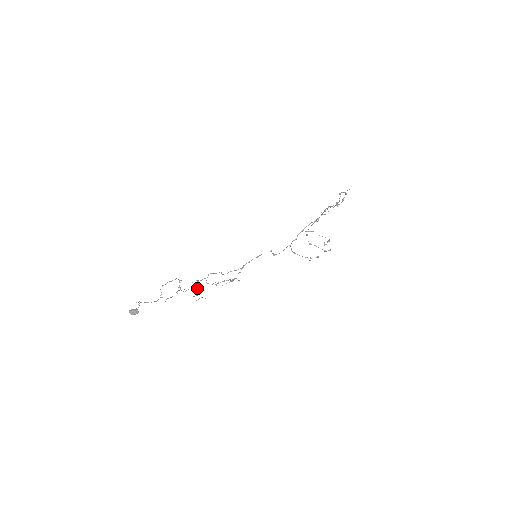
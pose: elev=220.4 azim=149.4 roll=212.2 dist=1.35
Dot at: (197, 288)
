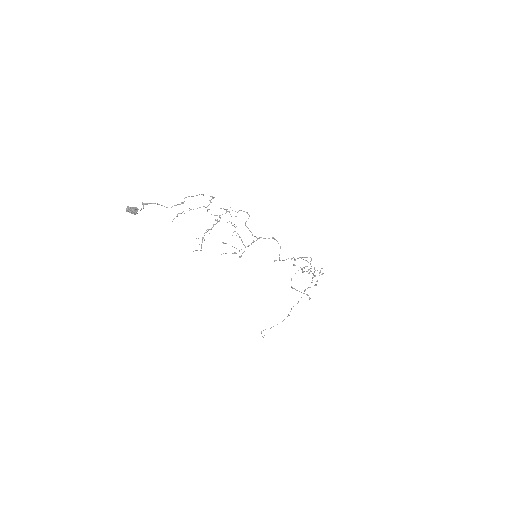
Dot at: occluded
